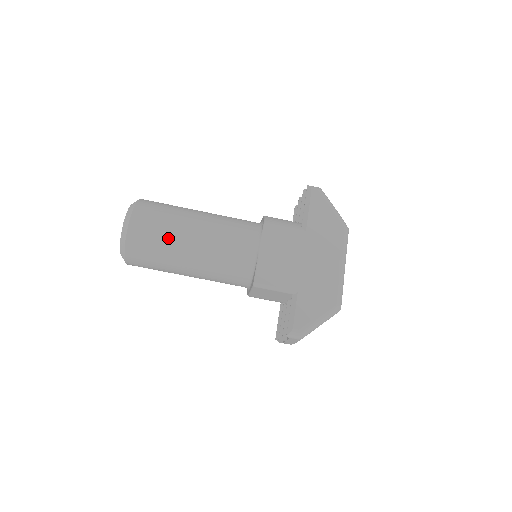
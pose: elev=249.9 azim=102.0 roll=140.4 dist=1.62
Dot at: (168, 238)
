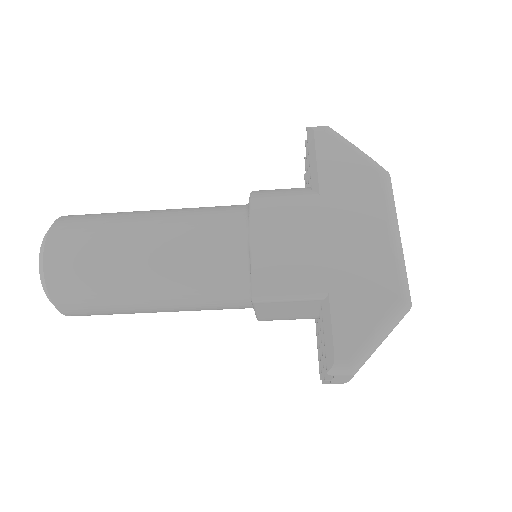
Dot at: (106, 260)
